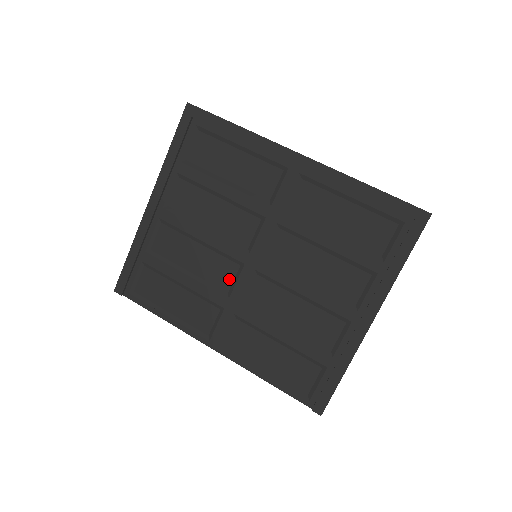
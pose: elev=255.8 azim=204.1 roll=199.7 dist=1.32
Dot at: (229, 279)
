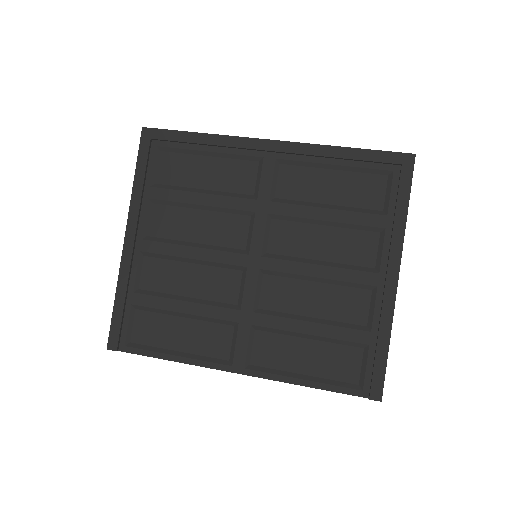
Dot at: (235, 289)
